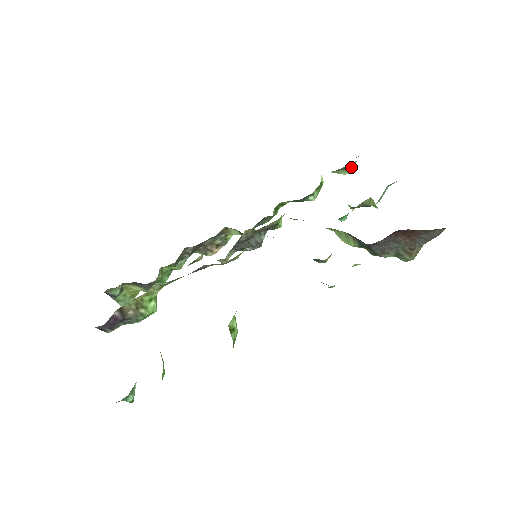
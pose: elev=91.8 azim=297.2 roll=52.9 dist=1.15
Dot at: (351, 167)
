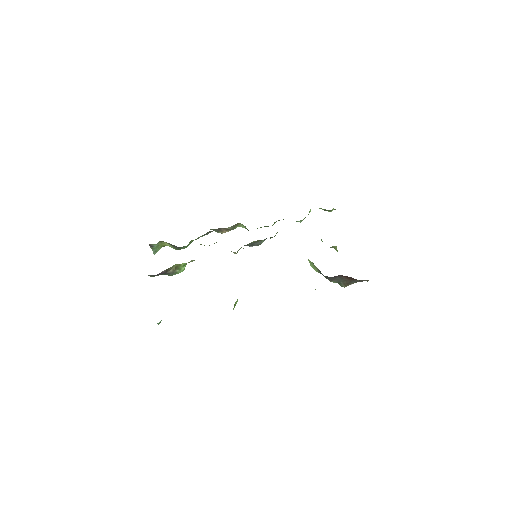
Dot at: (331, 210)
